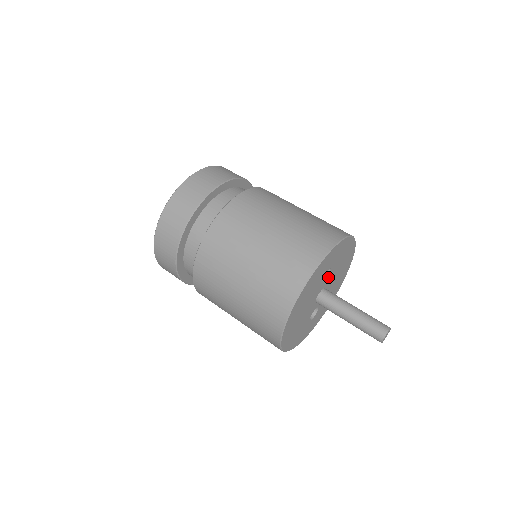
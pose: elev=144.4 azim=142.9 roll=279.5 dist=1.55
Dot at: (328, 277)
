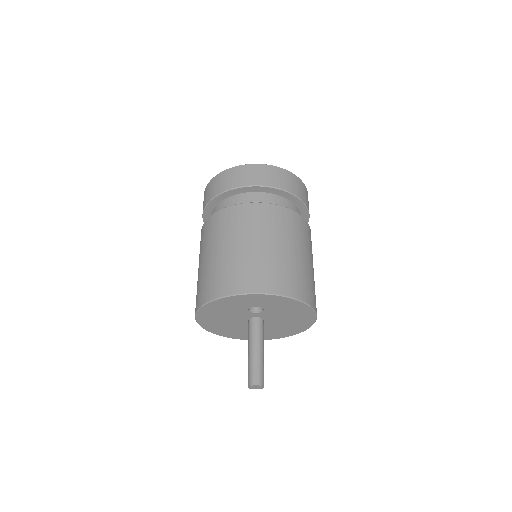
Dot at: (262, 312)
